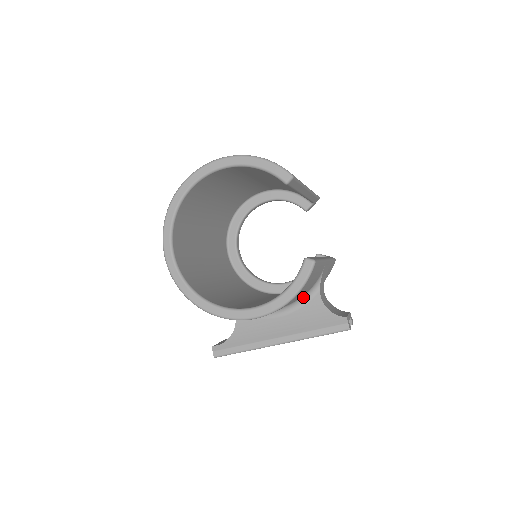
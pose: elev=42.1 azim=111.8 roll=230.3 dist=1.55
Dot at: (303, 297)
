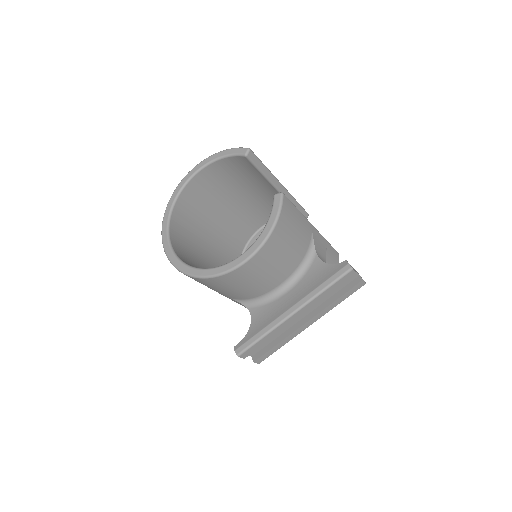
Dot at: (303, 264)
